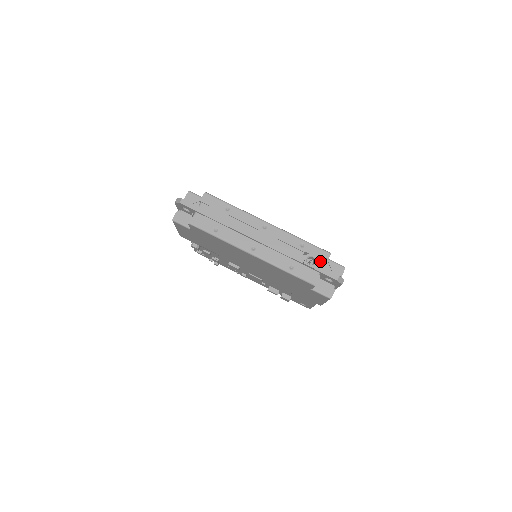
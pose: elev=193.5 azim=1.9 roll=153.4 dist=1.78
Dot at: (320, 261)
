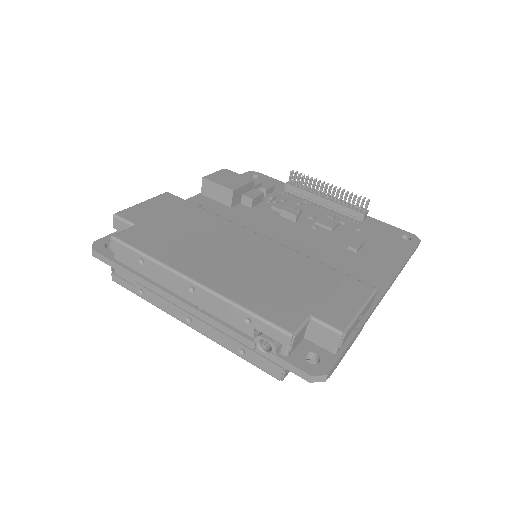
Dot at: (320, 299)
